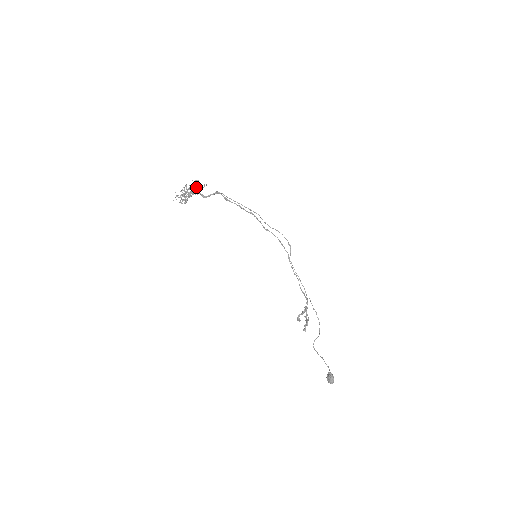
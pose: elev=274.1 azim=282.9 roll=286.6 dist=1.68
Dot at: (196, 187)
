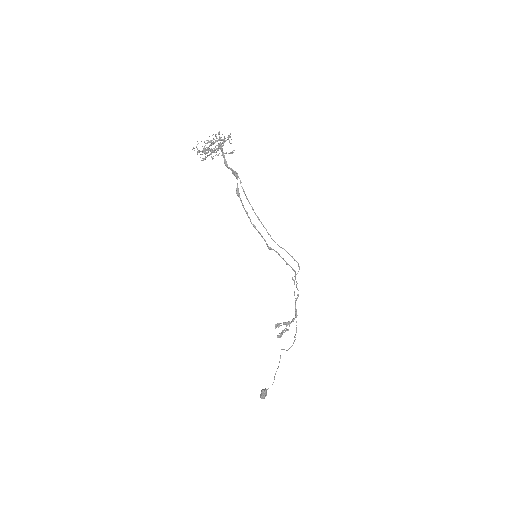
Dot at: occluded
